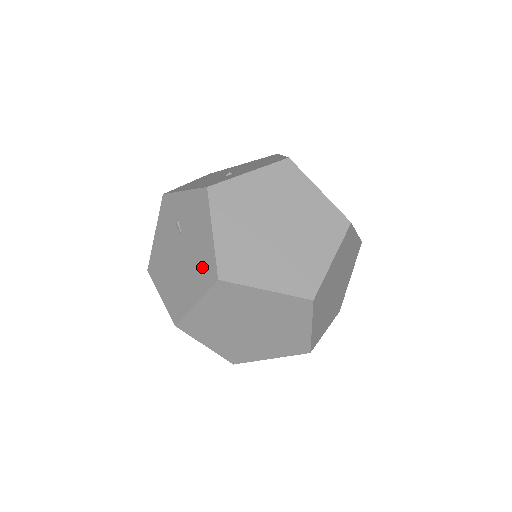
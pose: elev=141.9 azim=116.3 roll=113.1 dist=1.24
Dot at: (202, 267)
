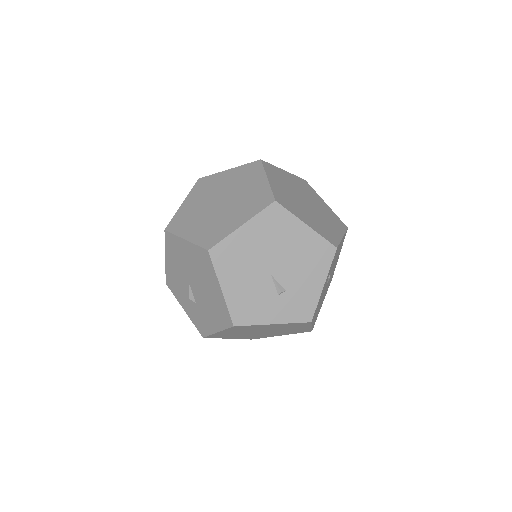
Dot at: occluded
